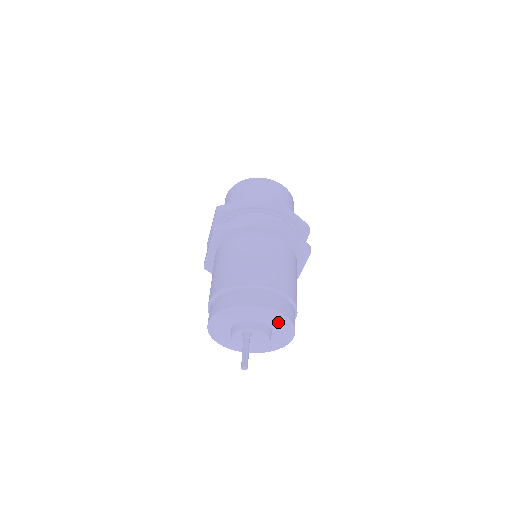
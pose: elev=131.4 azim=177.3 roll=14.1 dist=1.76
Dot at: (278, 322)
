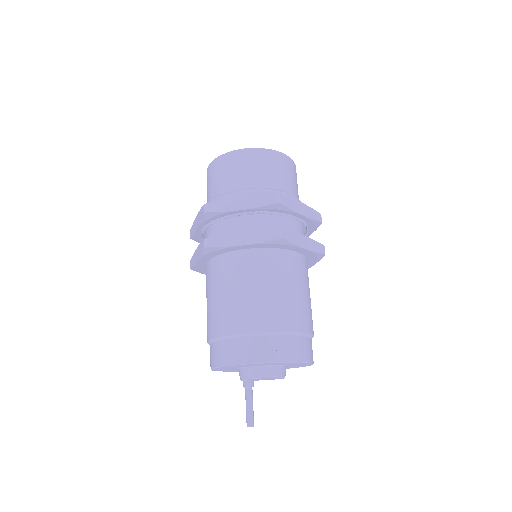
Dot at: (262, 364)
